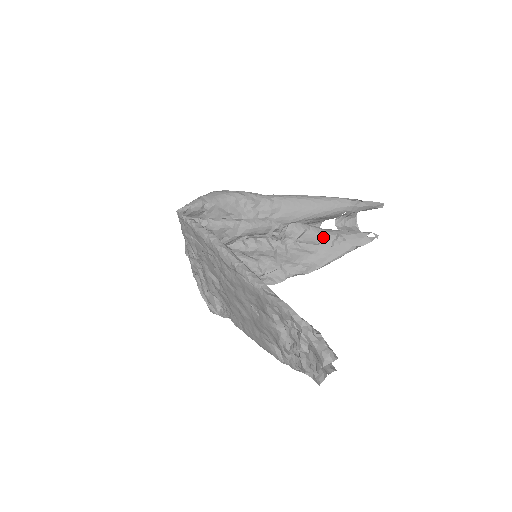
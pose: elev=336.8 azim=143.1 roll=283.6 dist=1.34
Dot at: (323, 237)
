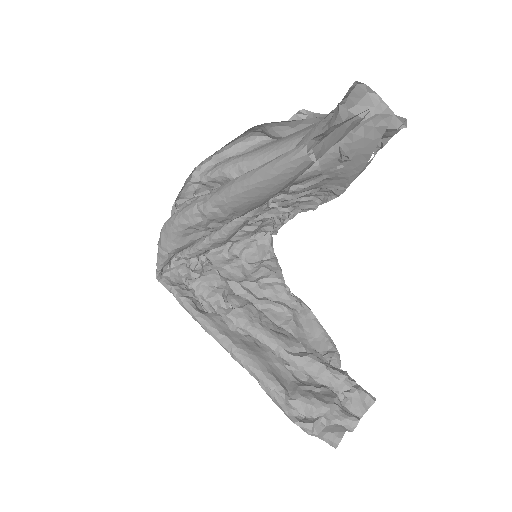
Dot at: (319, 170)
